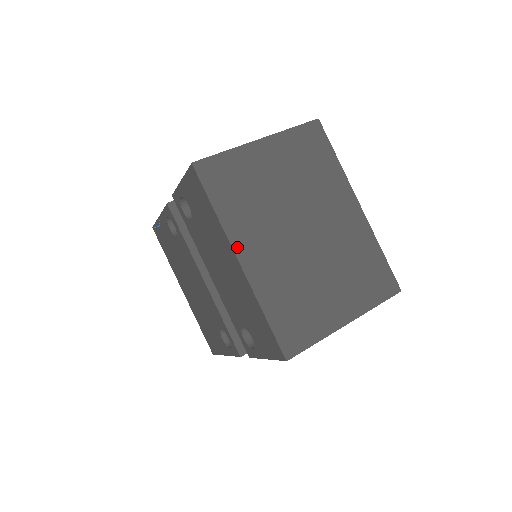
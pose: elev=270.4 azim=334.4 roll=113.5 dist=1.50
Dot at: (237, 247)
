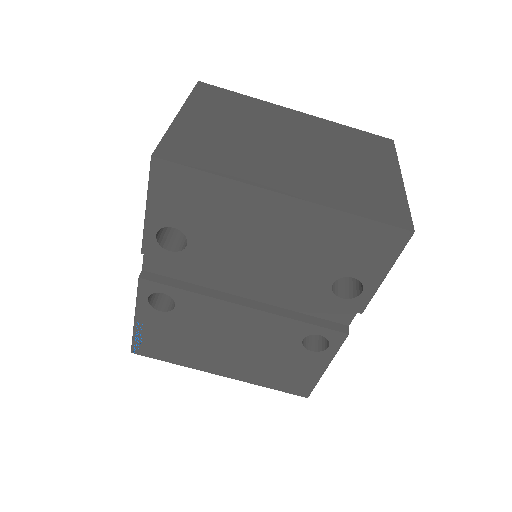
Dot at: (269, 187)
